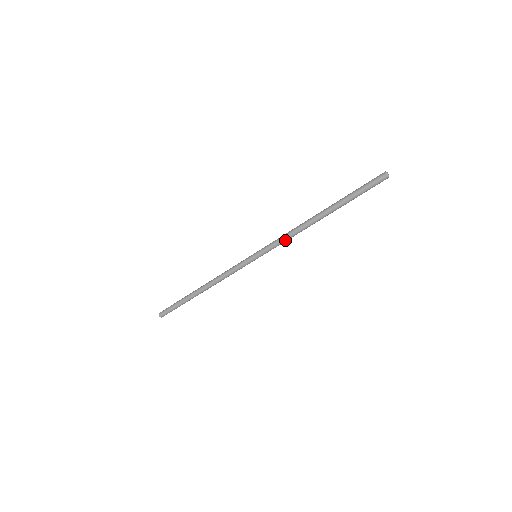
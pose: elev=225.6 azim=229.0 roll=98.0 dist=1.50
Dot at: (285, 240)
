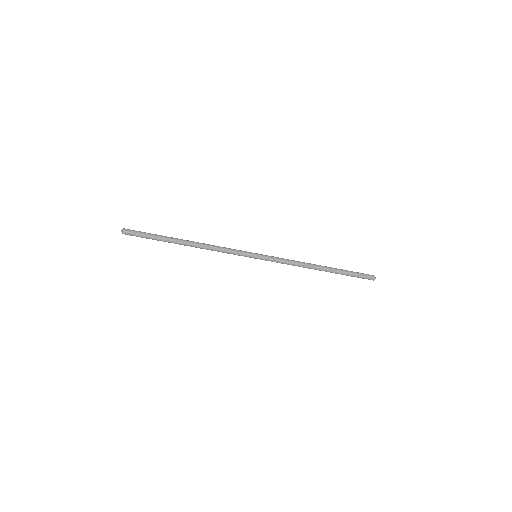
Dot at: (288, 262)
